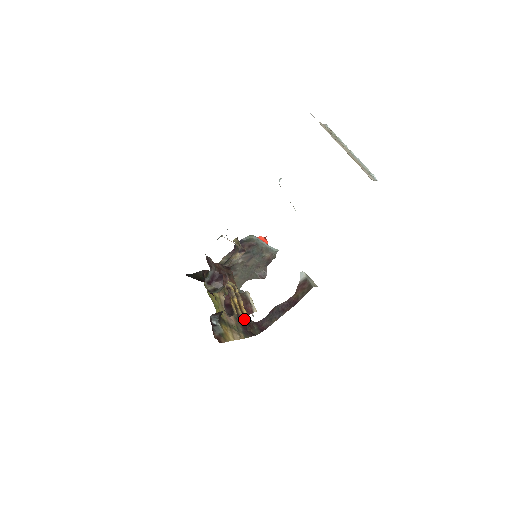
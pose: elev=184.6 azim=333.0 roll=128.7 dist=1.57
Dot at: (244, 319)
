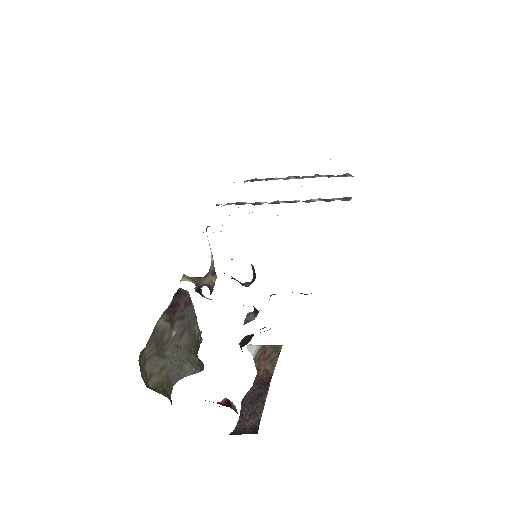
Dot at: (232, 408)
